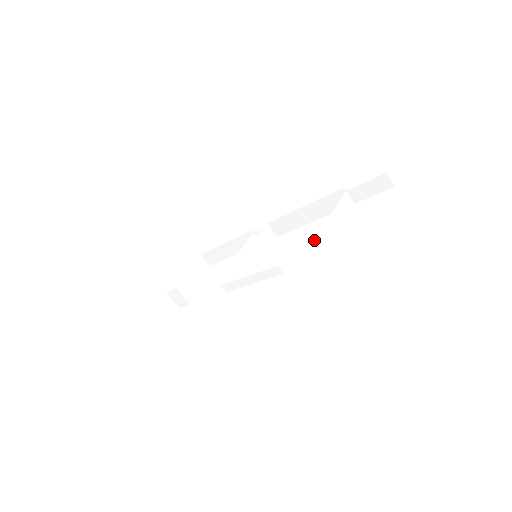
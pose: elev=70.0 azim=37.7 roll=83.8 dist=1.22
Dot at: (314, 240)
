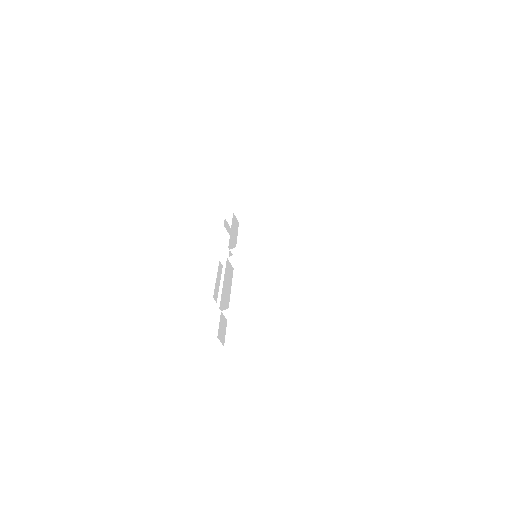
Dot at: (230, 308)
